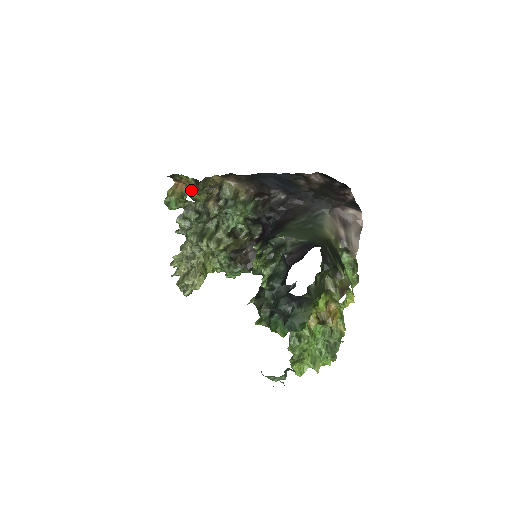
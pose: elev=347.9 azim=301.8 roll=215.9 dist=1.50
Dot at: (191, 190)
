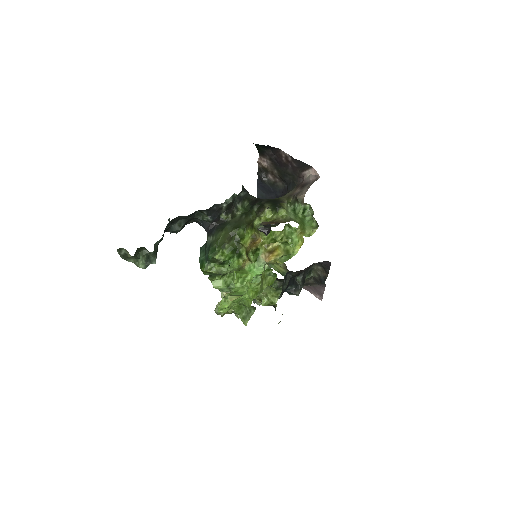
Dot at: occluded
